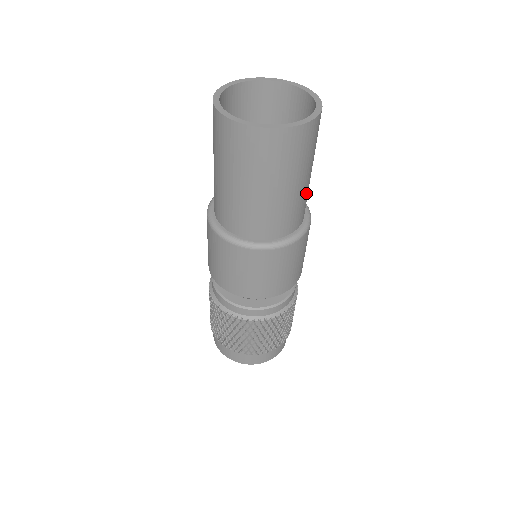
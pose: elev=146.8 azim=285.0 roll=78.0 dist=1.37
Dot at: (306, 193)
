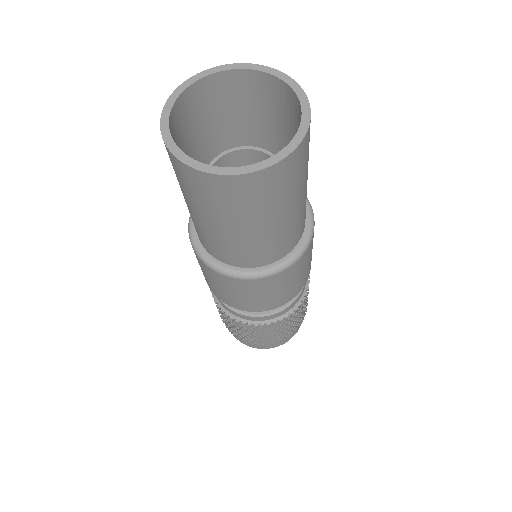
Dot at: (283, 232)
